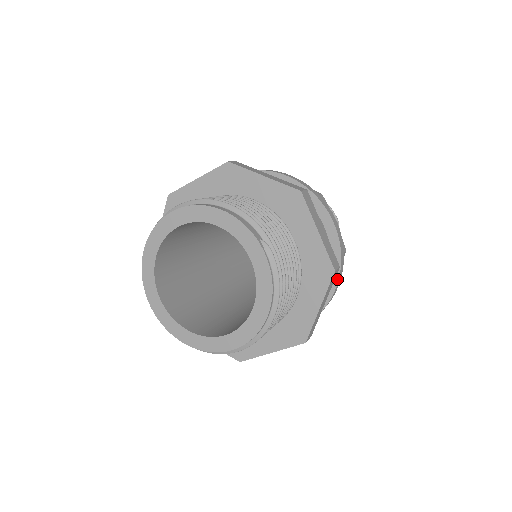
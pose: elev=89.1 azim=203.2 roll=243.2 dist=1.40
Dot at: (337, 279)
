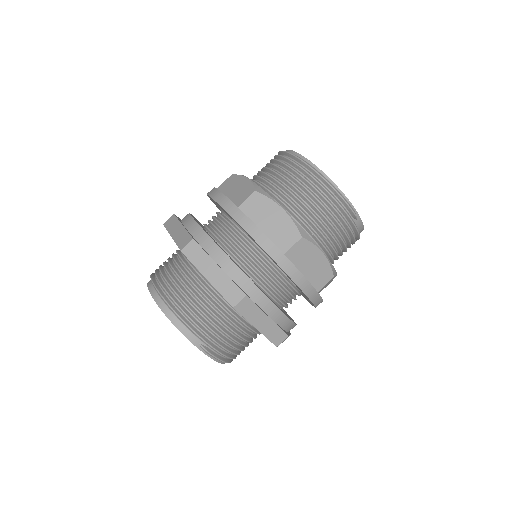
Dot at: occluded
